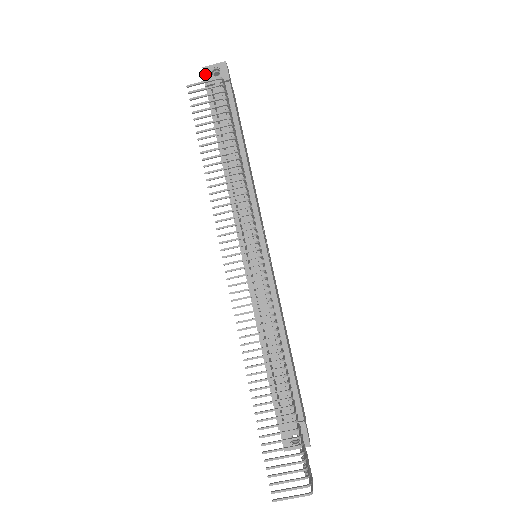
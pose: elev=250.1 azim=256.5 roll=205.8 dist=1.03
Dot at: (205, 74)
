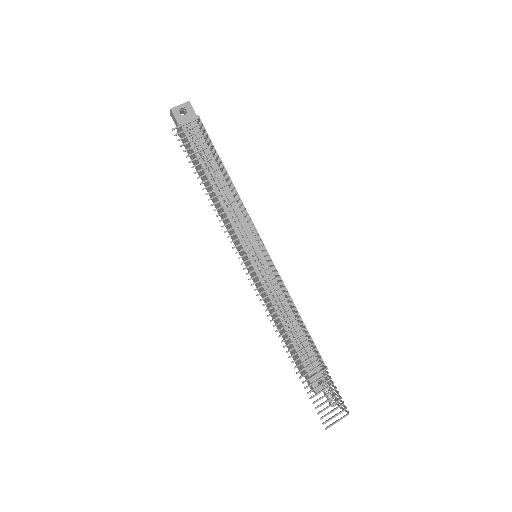
Dot at: (174, 114)
